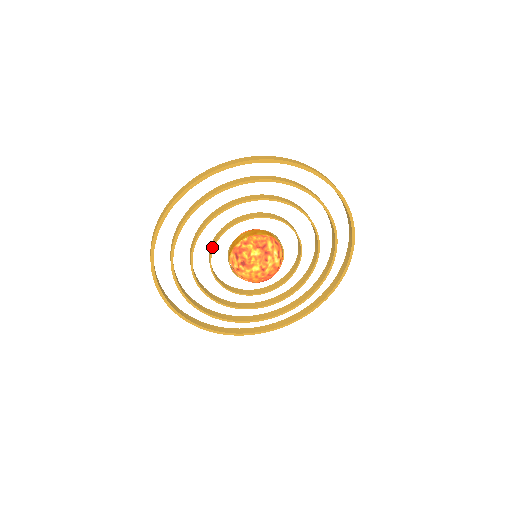
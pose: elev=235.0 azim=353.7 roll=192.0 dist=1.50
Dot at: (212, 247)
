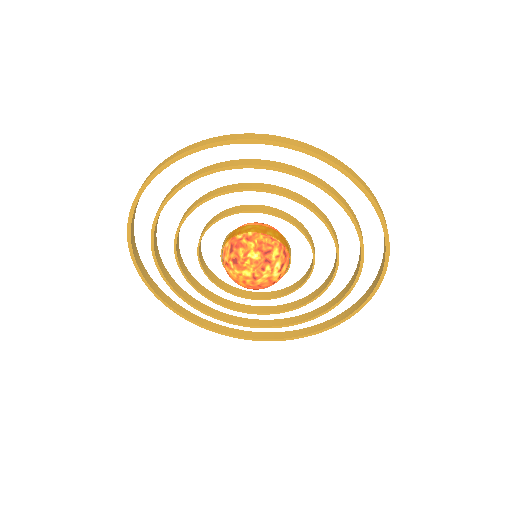
Dot at: (208, 226)
